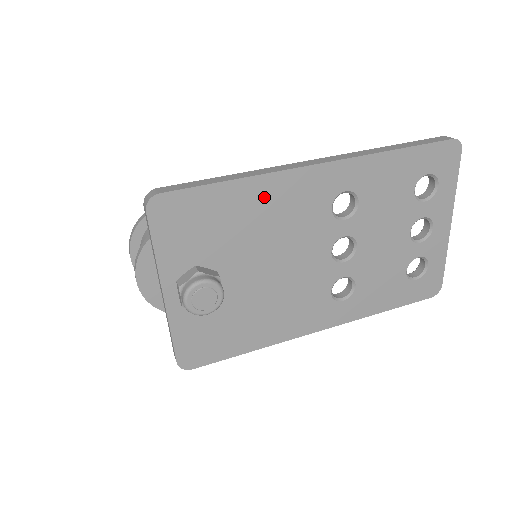
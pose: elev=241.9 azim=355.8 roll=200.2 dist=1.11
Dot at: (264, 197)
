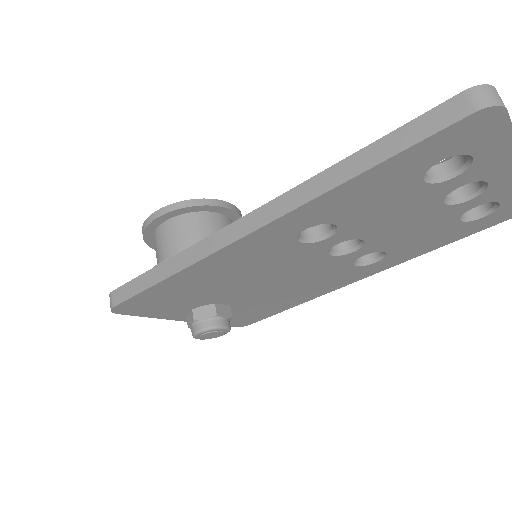
Dot at: (209, 271)
